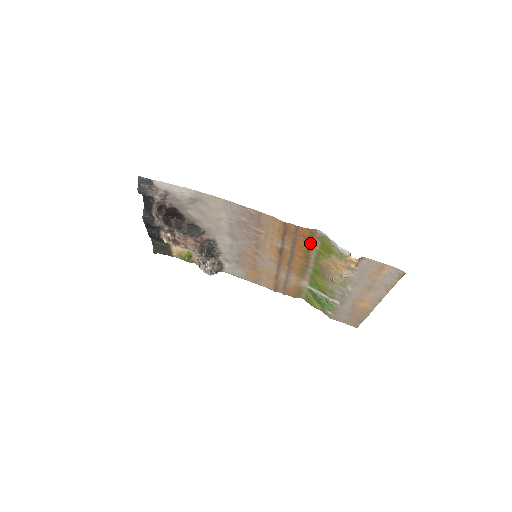
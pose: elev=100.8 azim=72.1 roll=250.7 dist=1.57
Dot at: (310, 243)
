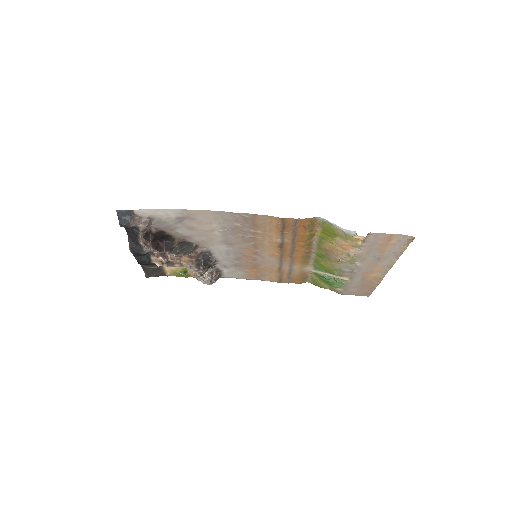
Dot at: (310, 231)
